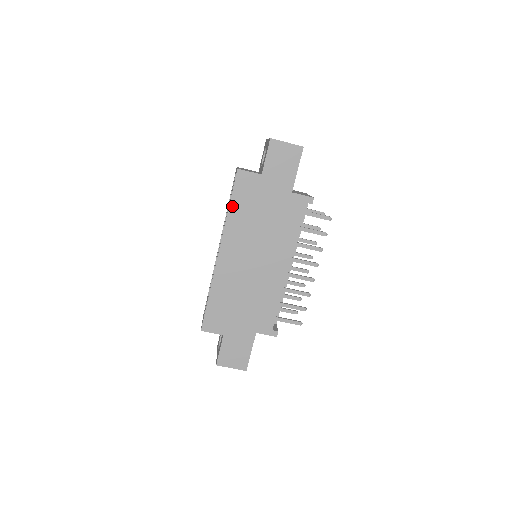
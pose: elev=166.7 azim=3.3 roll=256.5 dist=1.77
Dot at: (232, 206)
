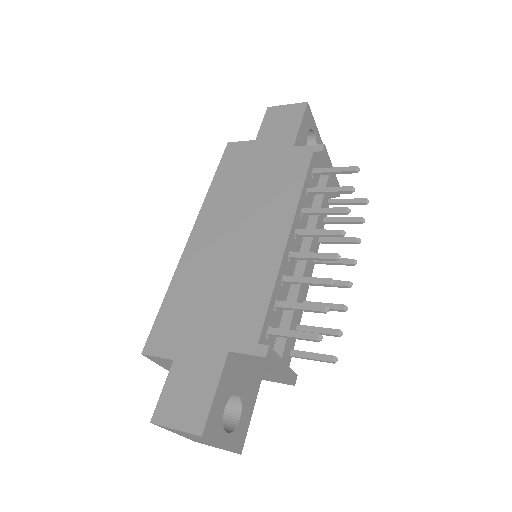
Dot at: (216, 179)
